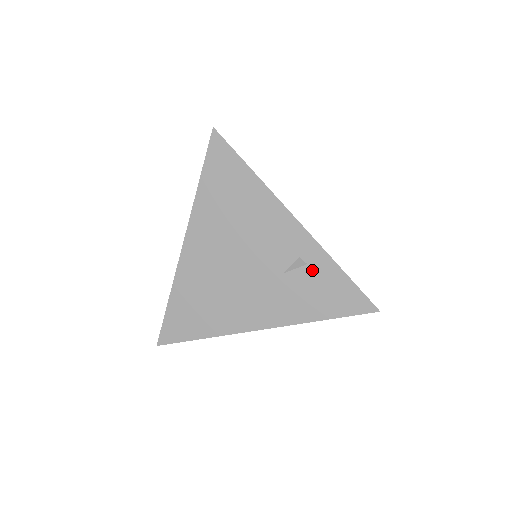
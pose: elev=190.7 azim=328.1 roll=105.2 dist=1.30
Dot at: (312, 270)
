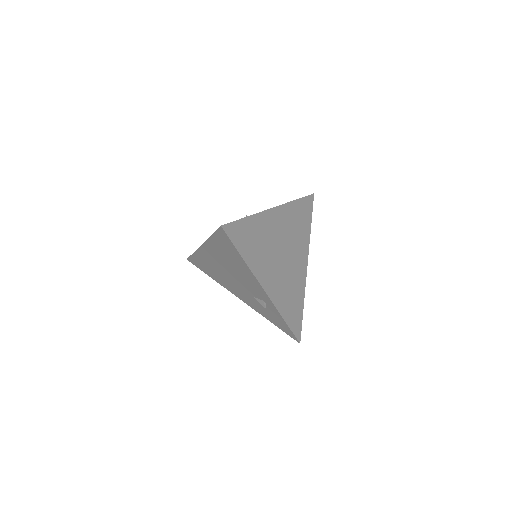
Dot at: (269, 309)
